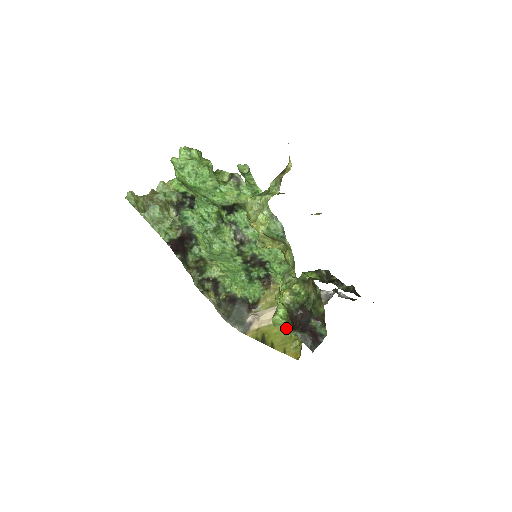
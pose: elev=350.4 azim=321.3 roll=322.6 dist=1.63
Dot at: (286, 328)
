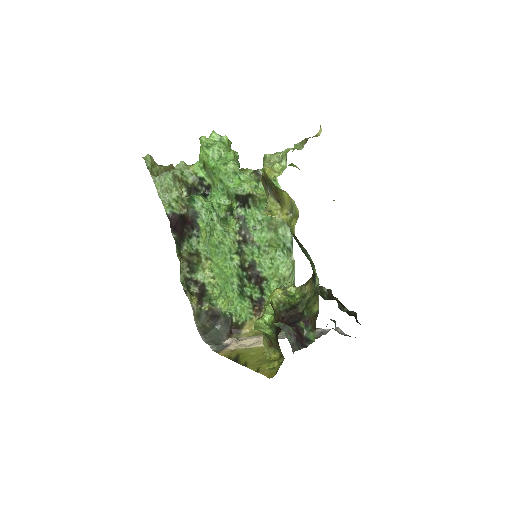
Dot at: (267, 349)
